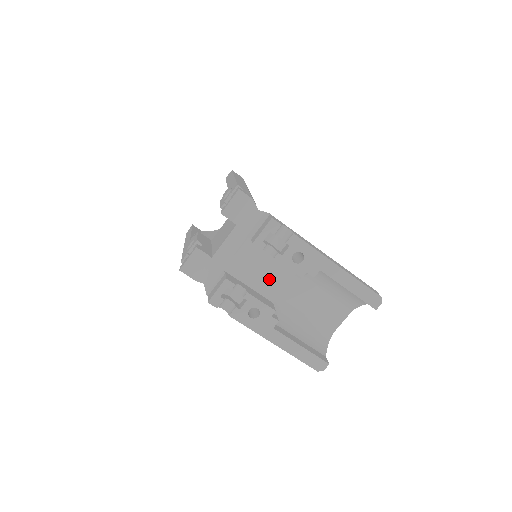
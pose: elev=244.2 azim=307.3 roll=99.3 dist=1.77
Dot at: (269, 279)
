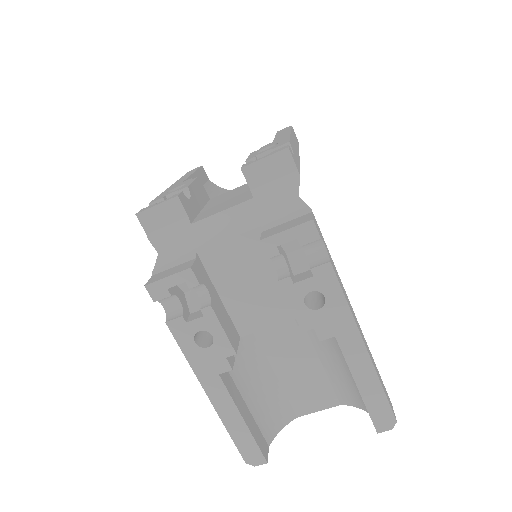
Dot at: (254, 302)
